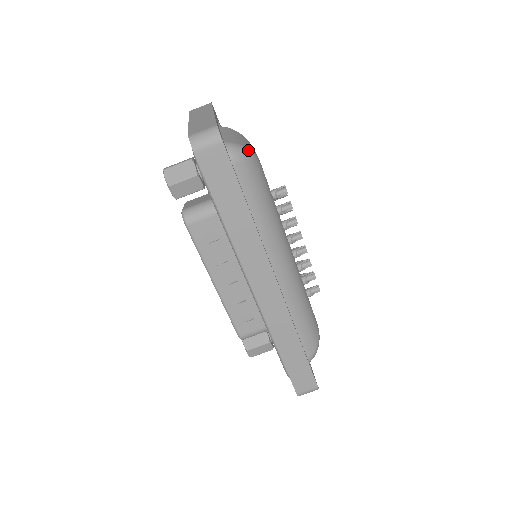
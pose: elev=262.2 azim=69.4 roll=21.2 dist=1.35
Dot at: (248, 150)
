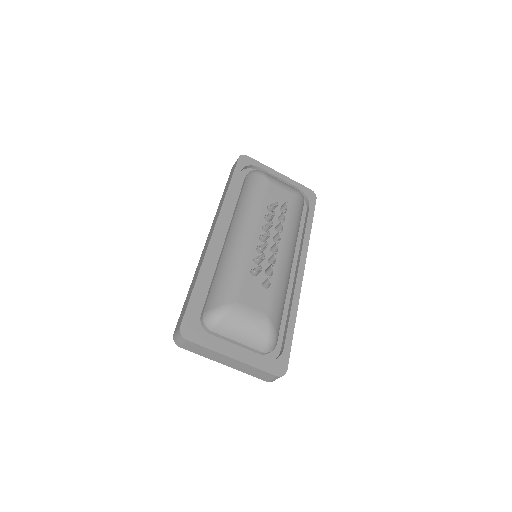
Dot at: (271, 336)
